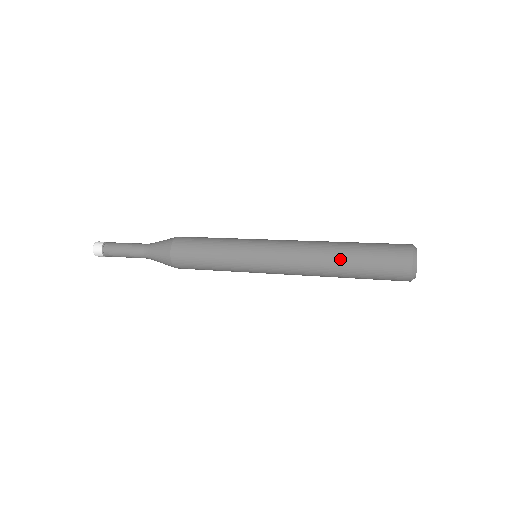
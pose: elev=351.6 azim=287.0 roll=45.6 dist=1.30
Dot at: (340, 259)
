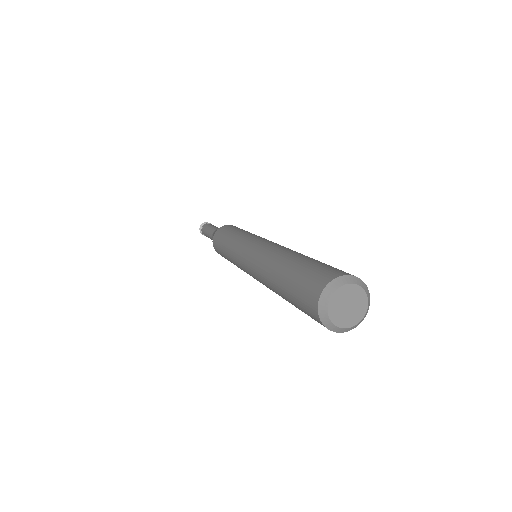
Dot at: (275, 278)
